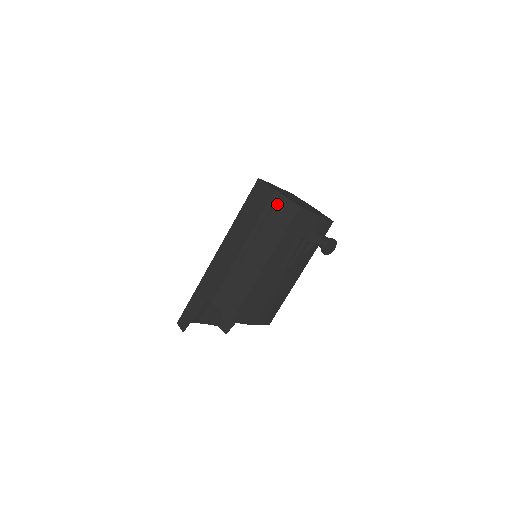
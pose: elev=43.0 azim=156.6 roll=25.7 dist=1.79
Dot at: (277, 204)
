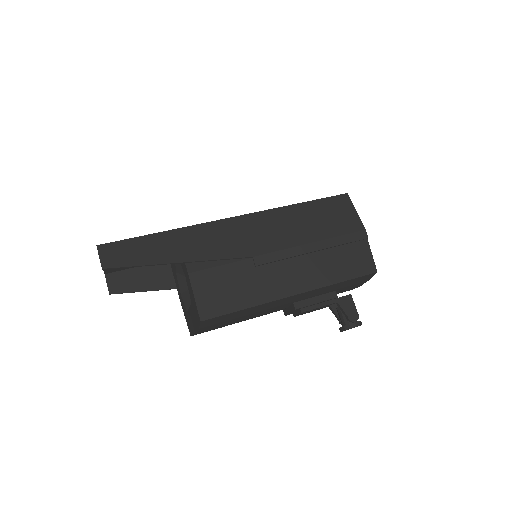
Dot at: (357, 244)
